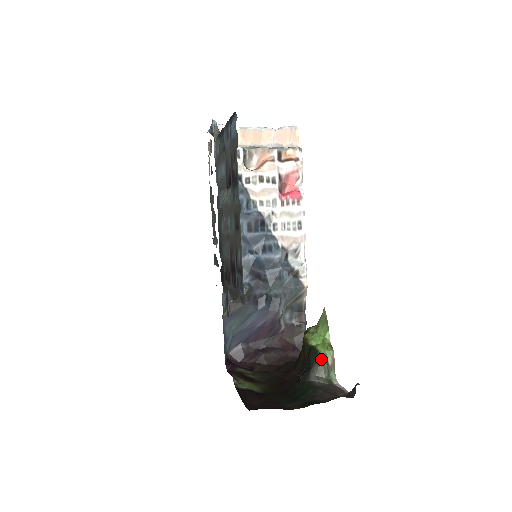
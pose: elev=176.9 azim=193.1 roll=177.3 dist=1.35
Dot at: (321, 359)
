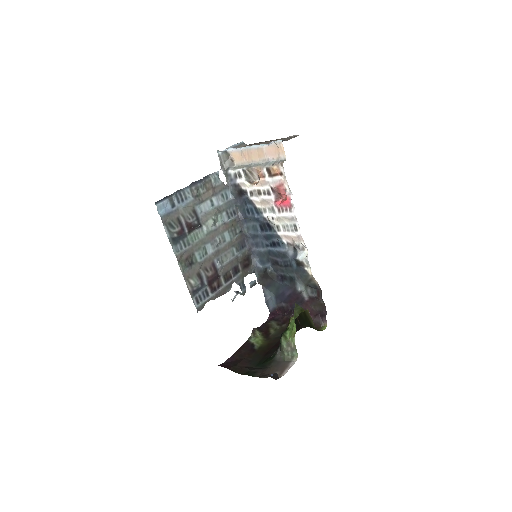
Dot at: (281, 343)
